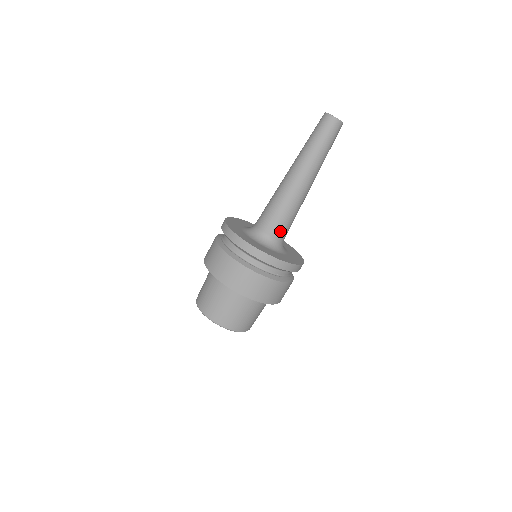
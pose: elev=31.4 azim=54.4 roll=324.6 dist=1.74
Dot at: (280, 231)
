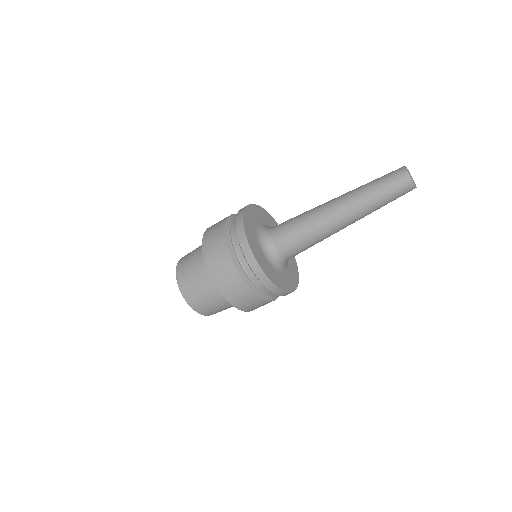
Dot at: (294, 254)
